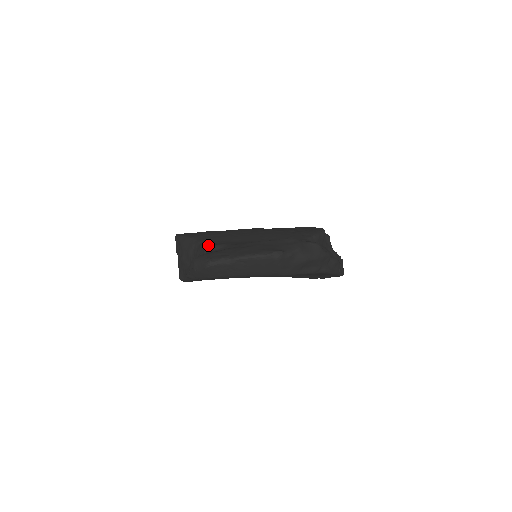
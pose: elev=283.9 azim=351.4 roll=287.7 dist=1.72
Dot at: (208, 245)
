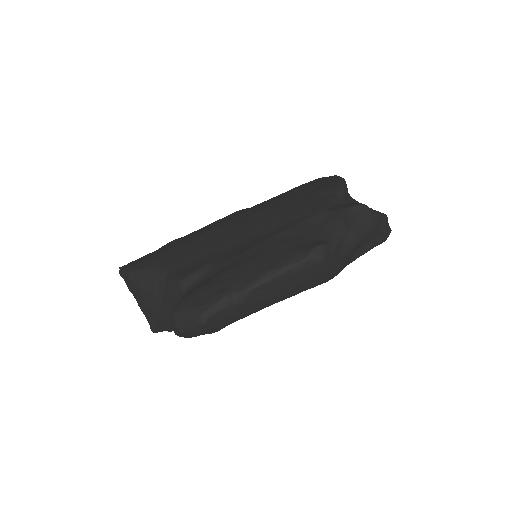
Dot at: (182, 276)
